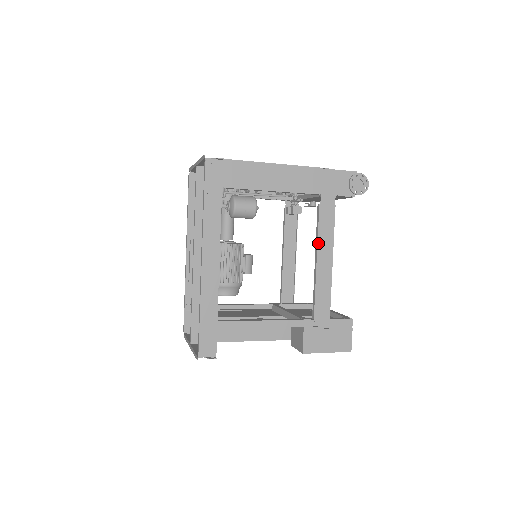
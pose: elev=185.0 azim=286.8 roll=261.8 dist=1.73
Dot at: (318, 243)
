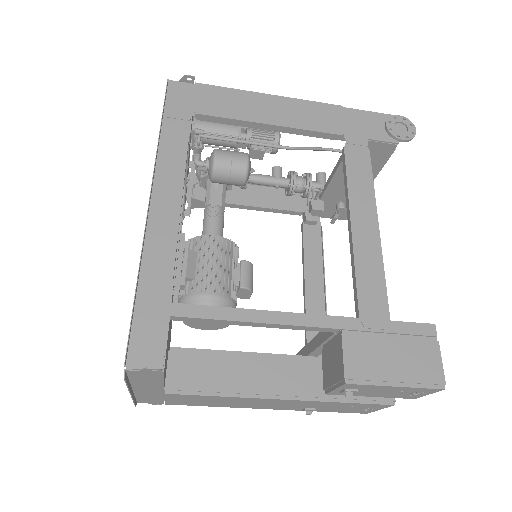
Dot at: (349, 197)
